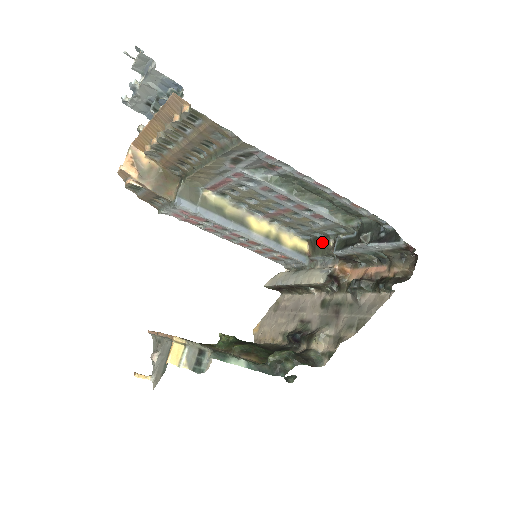
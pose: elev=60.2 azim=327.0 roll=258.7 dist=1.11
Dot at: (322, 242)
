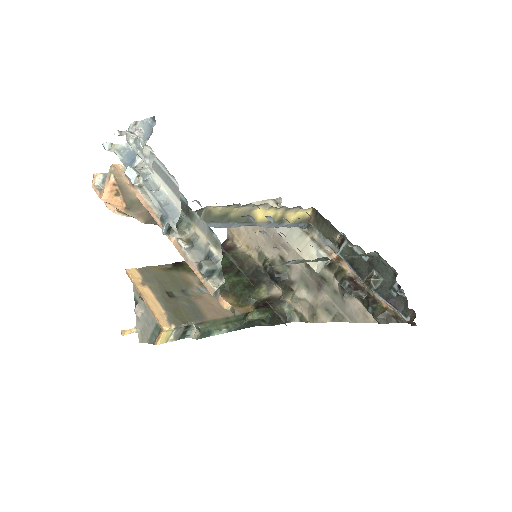
Dot at: (329, 226)
